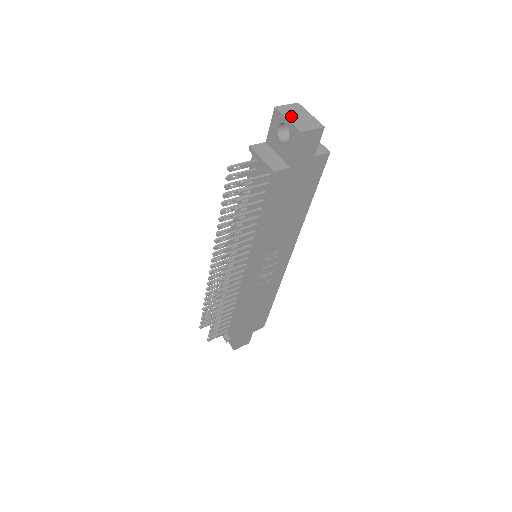
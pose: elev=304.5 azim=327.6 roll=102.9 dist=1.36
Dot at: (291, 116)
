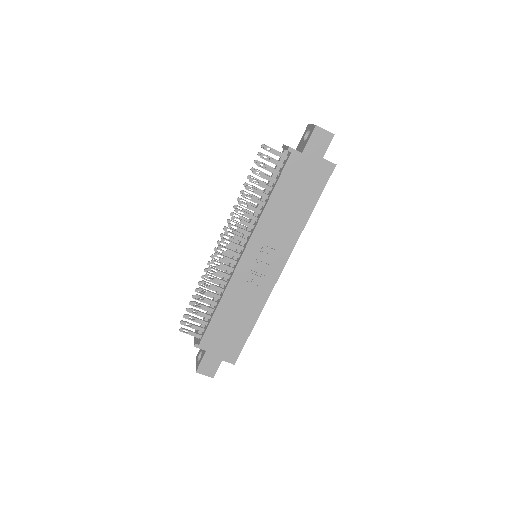
Dot at: occluded
